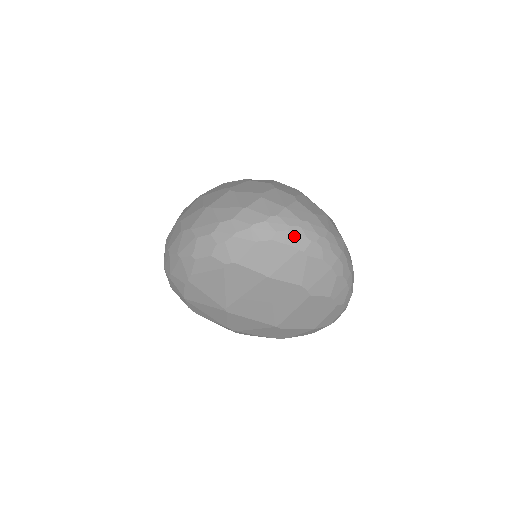
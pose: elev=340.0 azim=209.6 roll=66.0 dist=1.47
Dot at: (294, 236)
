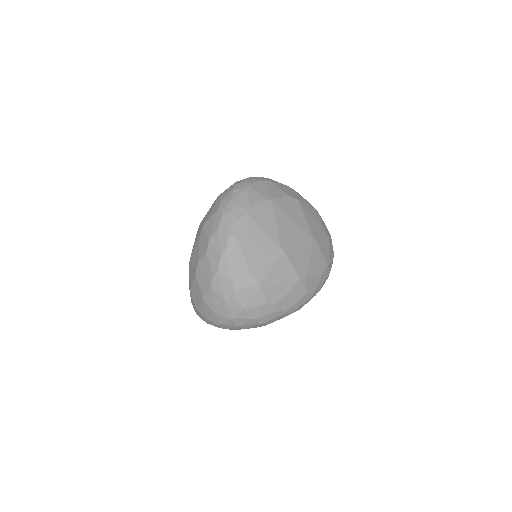
Dot at: (254, 179)
